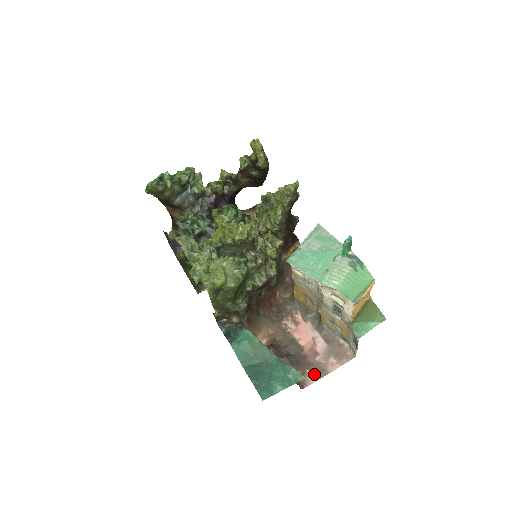
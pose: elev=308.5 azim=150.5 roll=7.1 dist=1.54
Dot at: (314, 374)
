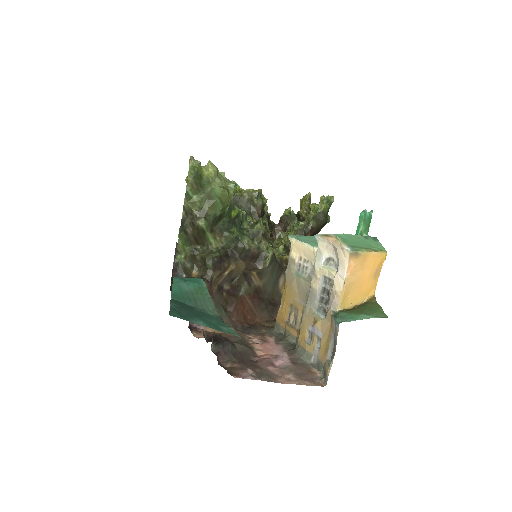
Dot at: (256, 374)
